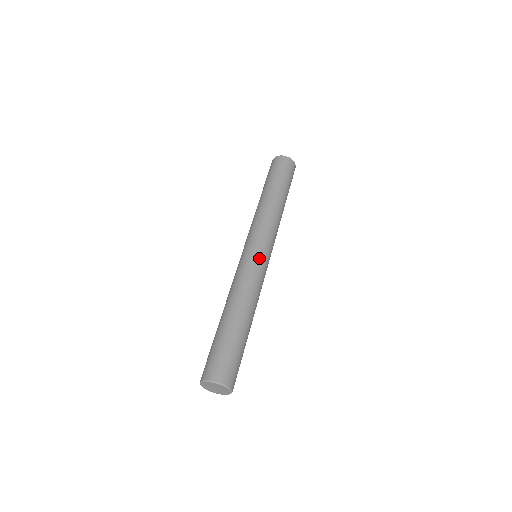
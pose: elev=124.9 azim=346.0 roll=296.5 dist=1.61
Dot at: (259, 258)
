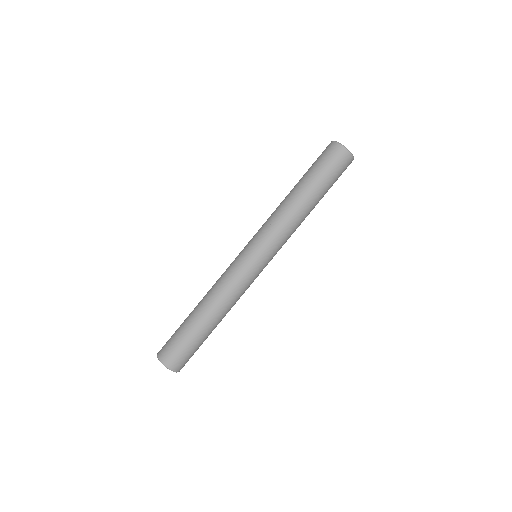
Dot at: (258, 272)
